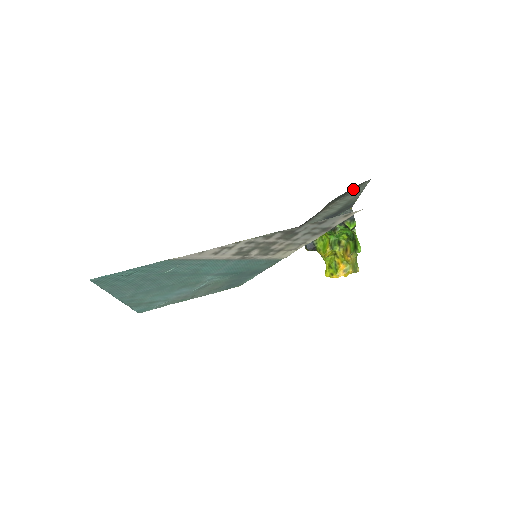
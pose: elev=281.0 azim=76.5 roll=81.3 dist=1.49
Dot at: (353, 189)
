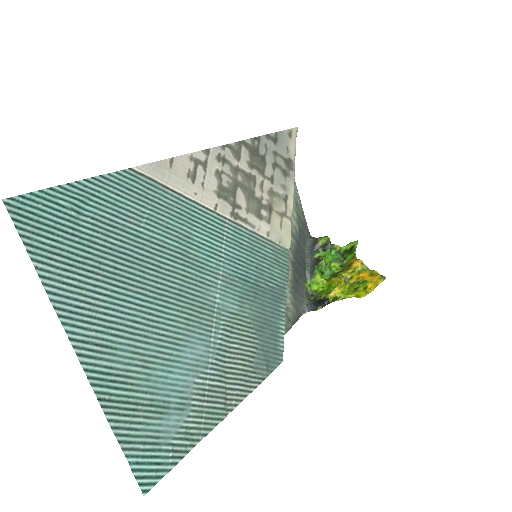
Dot at: occluded
